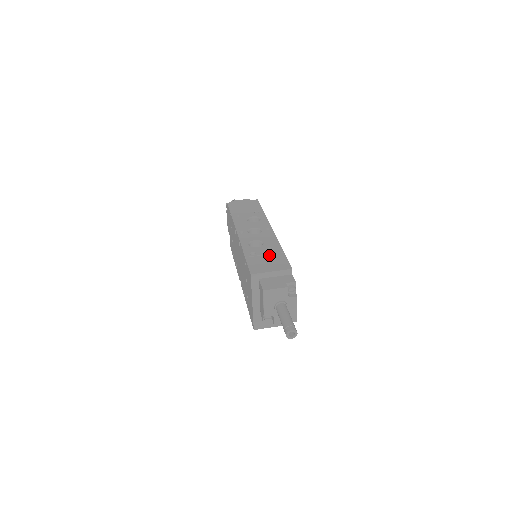
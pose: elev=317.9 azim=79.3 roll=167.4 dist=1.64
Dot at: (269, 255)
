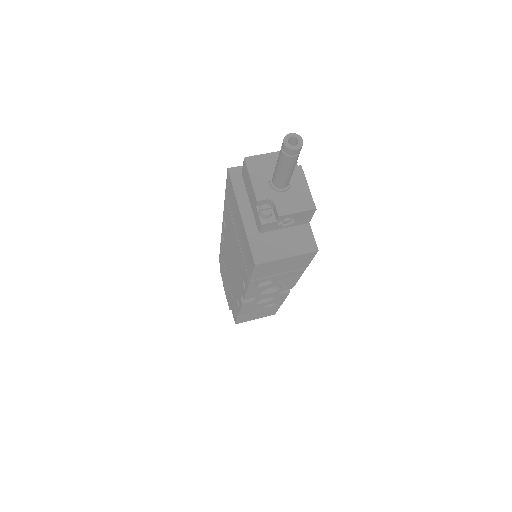
Dot at: occluded
